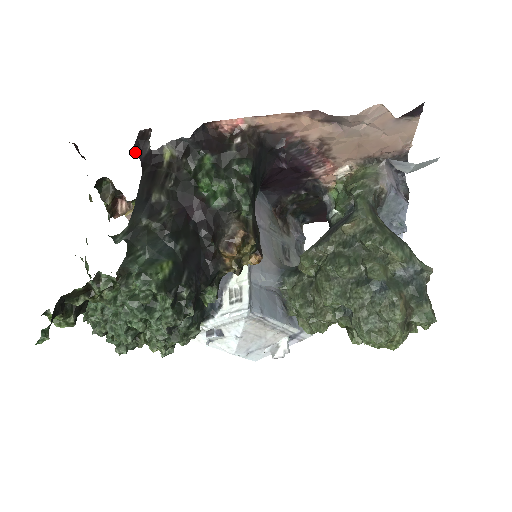
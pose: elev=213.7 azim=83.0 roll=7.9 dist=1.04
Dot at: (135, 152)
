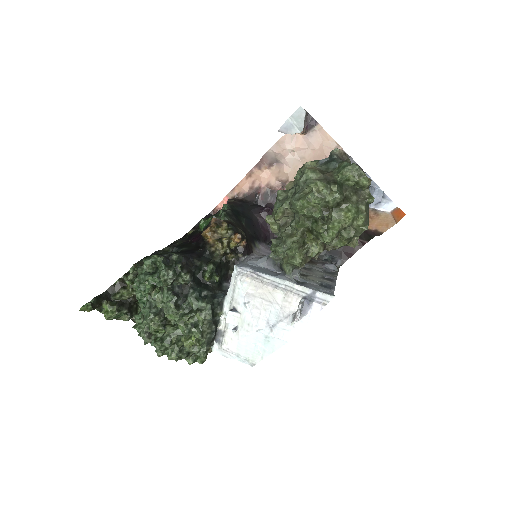
Dot at: occluded
